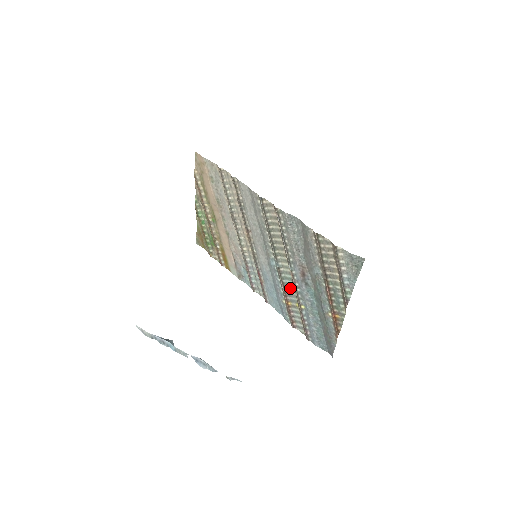
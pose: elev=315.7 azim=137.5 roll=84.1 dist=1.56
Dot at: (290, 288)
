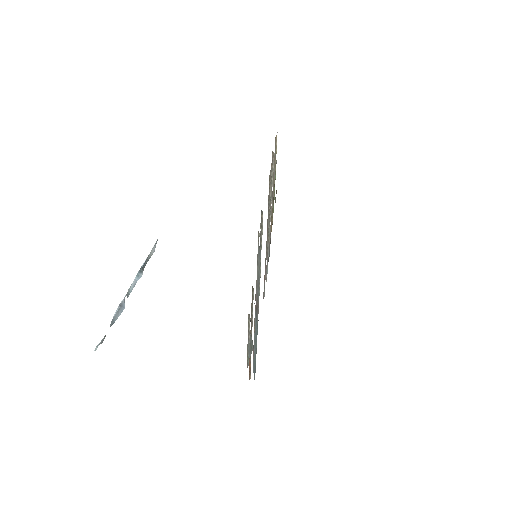
Dot at: occluded
